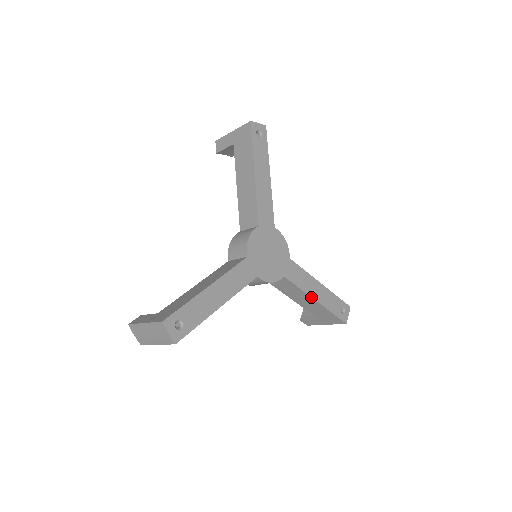
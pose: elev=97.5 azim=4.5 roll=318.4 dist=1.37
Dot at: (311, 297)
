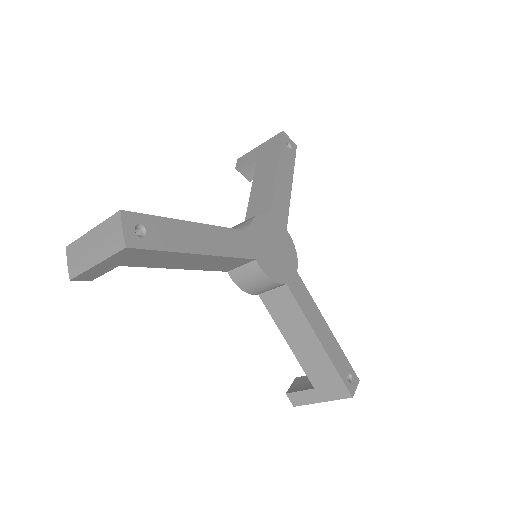
Dot at: (314, 332)
